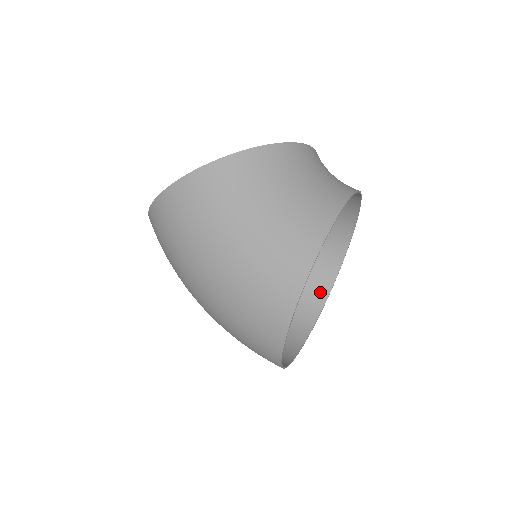
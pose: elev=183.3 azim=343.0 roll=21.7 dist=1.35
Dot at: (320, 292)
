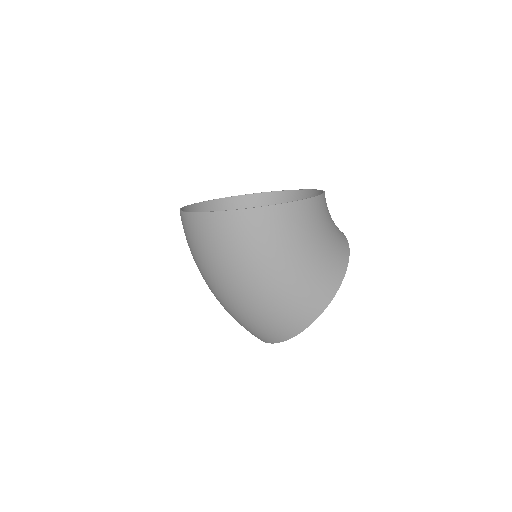
Dot at: occluded
